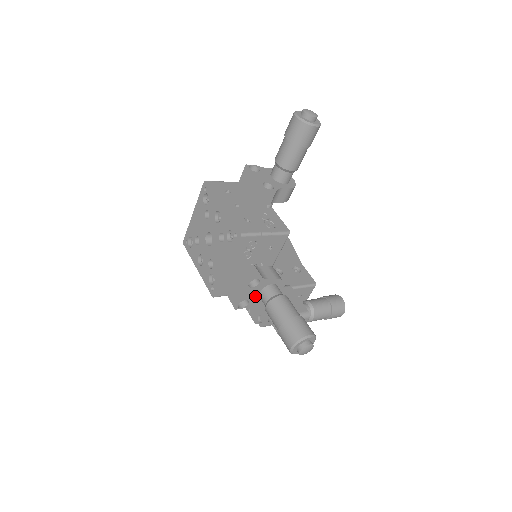
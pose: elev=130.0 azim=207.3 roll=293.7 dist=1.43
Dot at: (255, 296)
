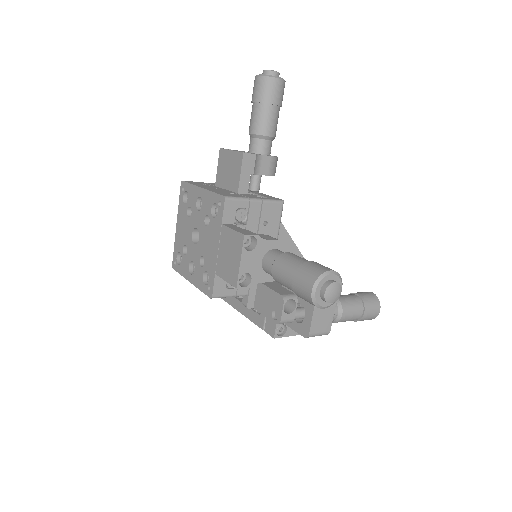
Dot at: (257, 268)
